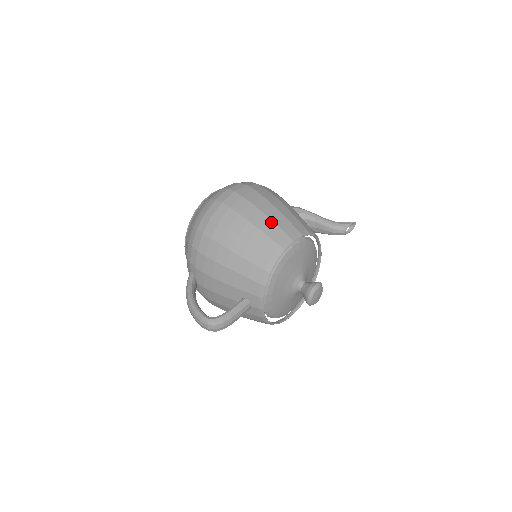
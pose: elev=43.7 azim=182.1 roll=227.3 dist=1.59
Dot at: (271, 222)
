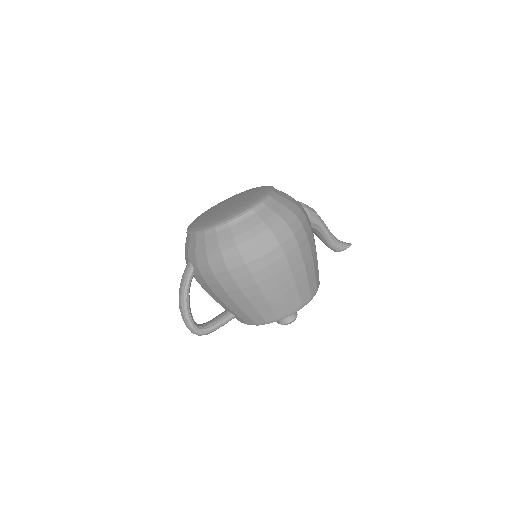
Dot at: (296, 290)
